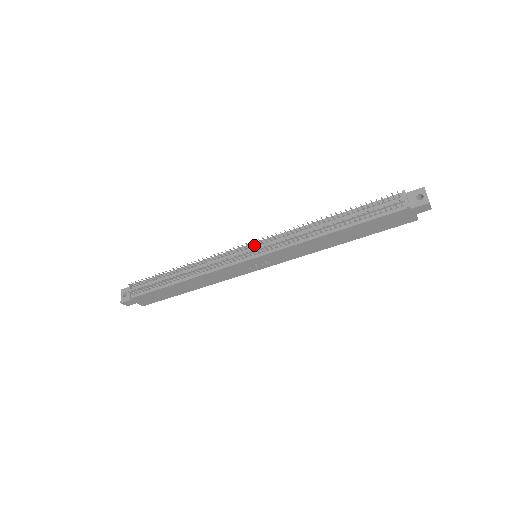
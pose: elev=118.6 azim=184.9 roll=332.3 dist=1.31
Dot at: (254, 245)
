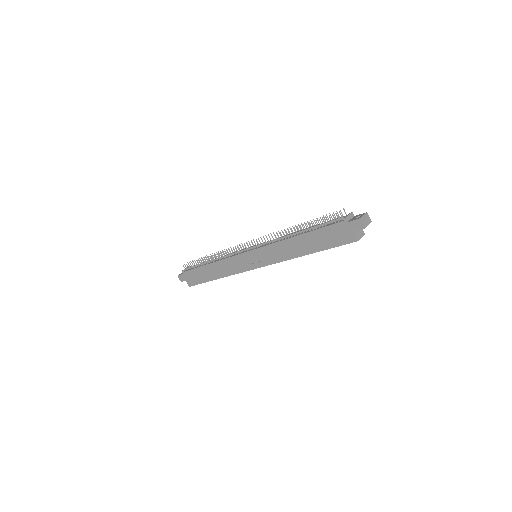
Dot at: occluded
